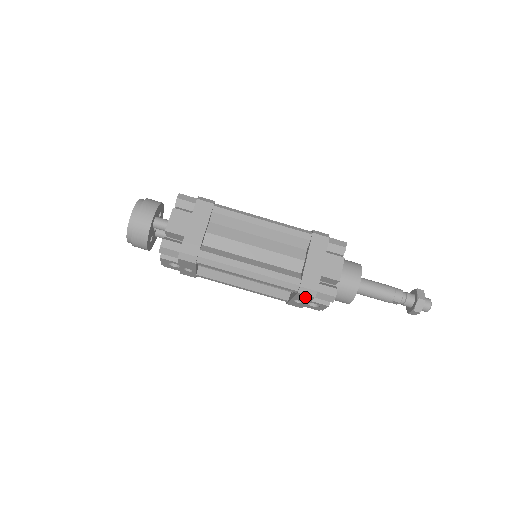
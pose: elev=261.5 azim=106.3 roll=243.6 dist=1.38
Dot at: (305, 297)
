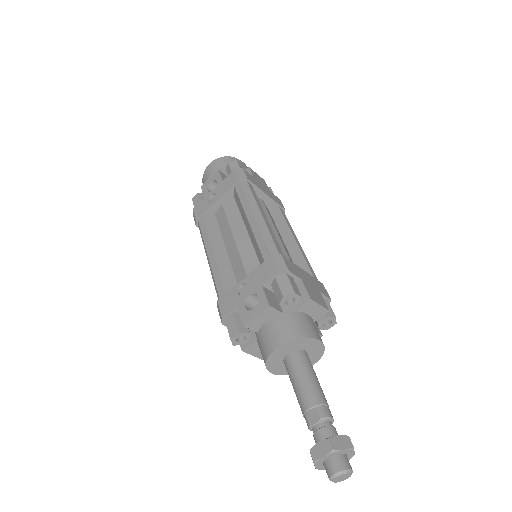
Dot at: (267, 272)
